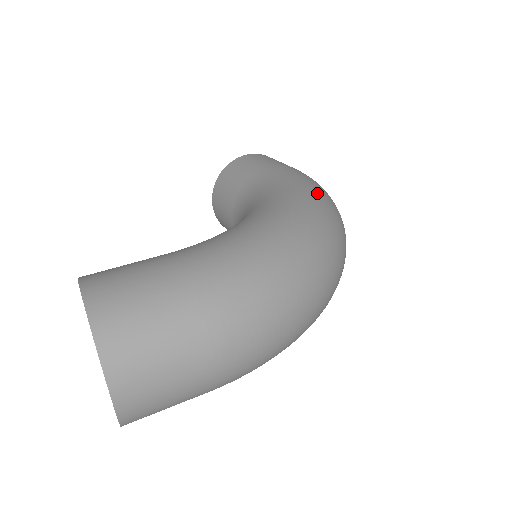
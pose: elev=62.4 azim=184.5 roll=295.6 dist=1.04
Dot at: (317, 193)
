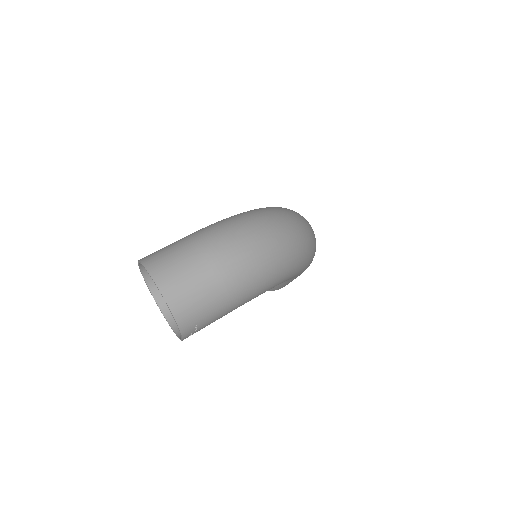
Dot at: occluded
